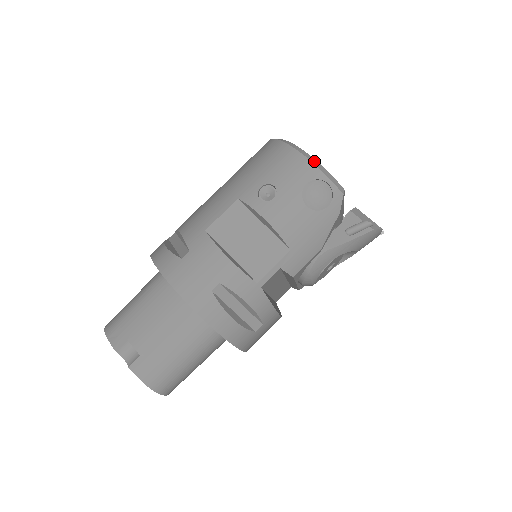
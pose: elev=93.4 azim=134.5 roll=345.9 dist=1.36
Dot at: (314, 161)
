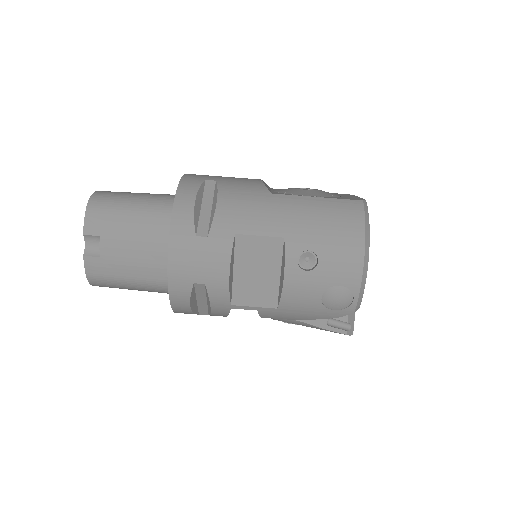
Dot at: (365, 275)
